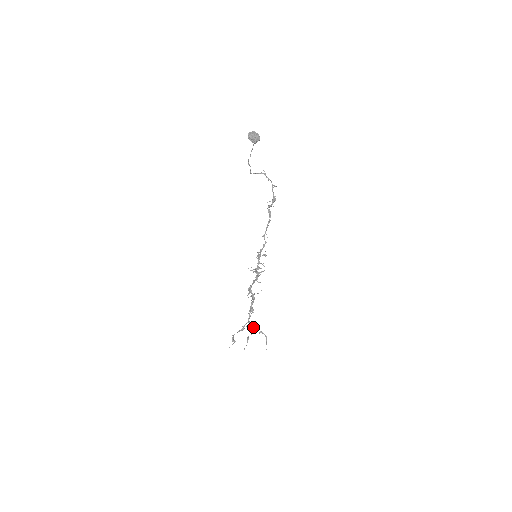
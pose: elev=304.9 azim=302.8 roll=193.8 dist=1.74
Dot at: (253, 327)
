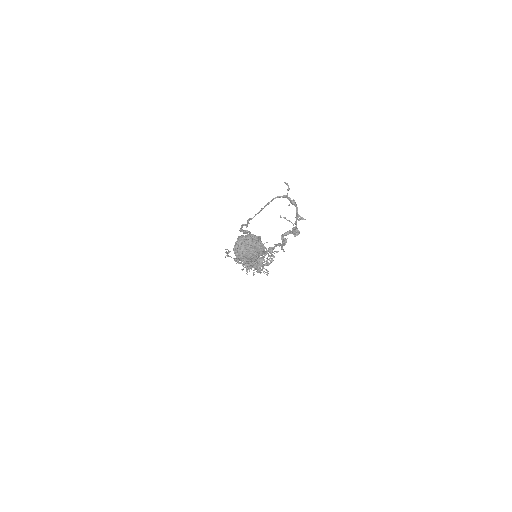
Dot at: occluded
